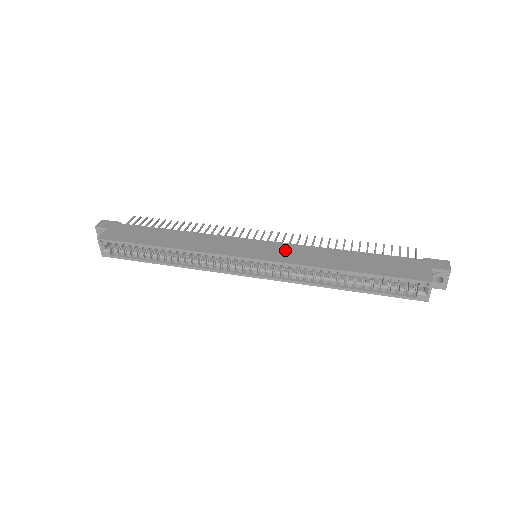
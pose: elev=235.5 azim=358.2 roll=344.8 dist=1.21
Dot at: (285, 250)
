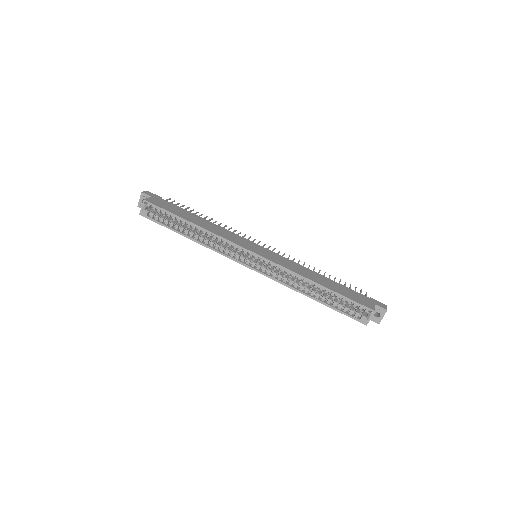
Dot at: (279, 258)
